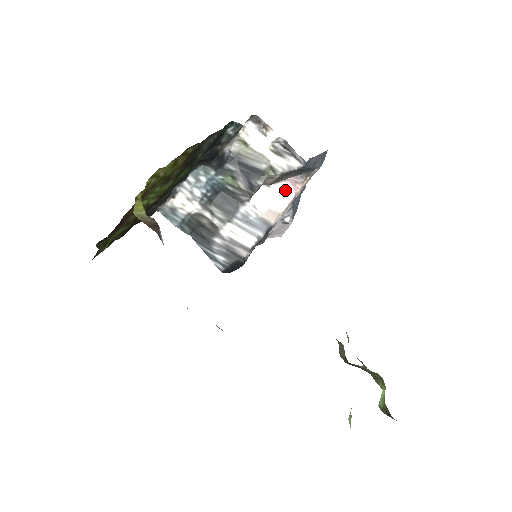
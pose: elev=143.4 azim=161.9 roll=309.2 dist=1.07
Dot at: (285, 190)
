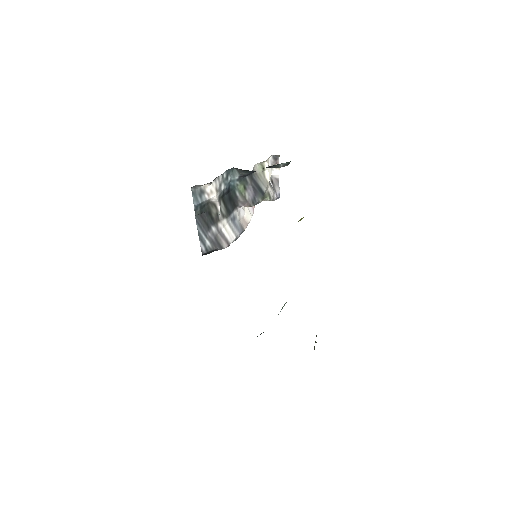
Dot at: (250, 207)
